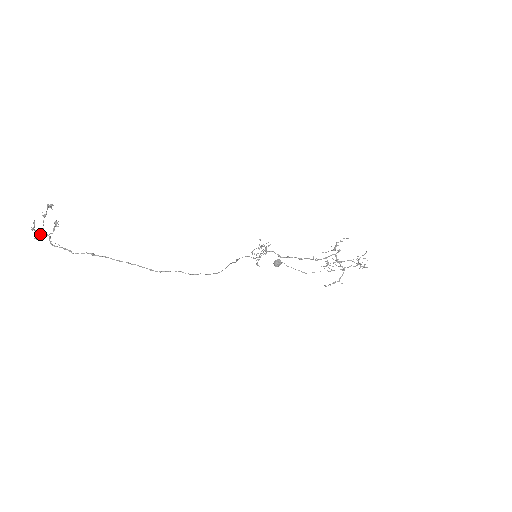
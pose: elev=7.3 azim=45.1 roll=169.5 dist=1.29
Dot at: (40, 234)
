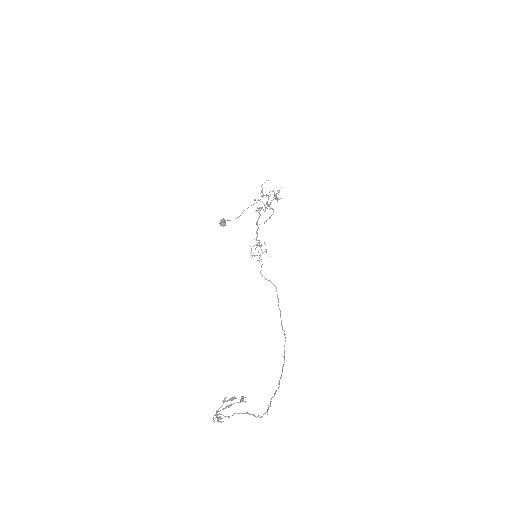
Dot at: occluded
